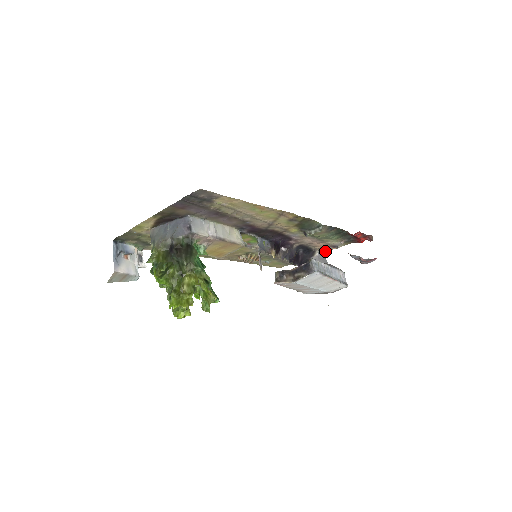
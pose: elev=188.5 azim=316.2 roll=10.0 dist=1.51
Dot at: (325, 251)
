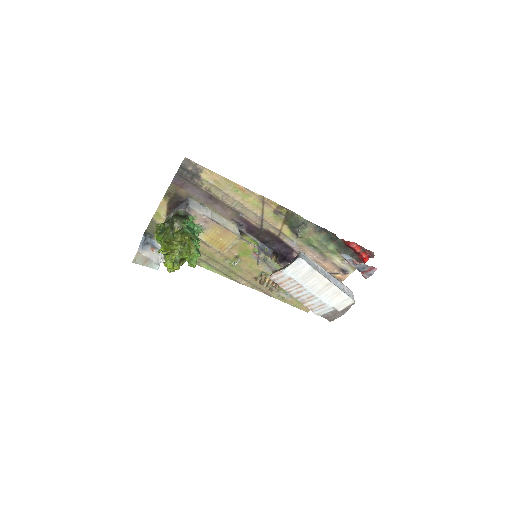
Dot at: occluded
